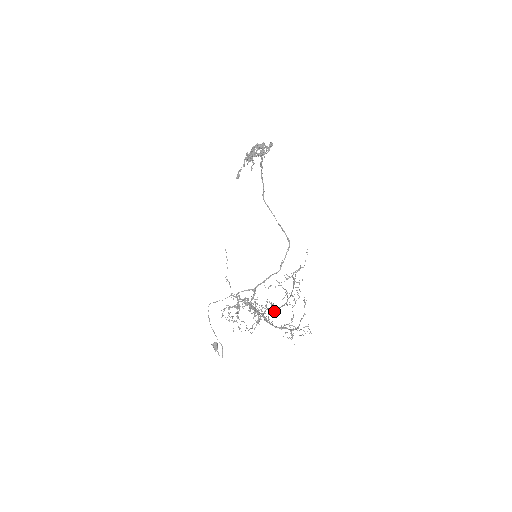
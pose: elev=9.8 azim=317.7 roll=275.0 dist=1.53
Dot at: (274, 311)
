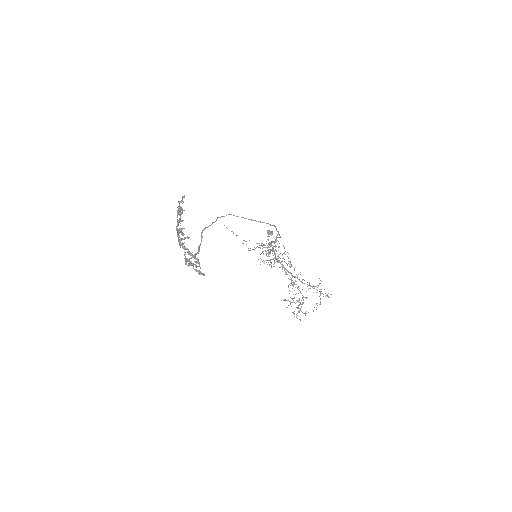
Dot at: occluded
